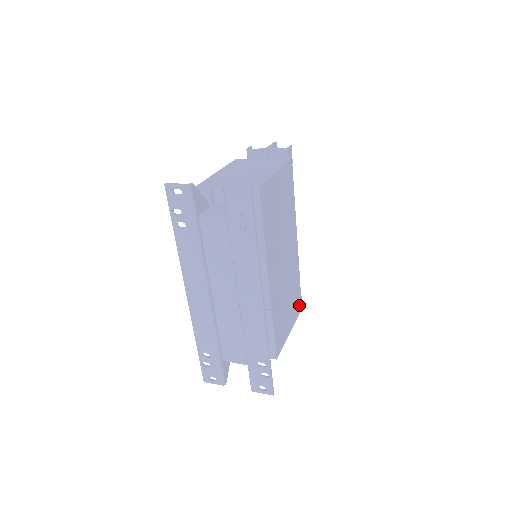
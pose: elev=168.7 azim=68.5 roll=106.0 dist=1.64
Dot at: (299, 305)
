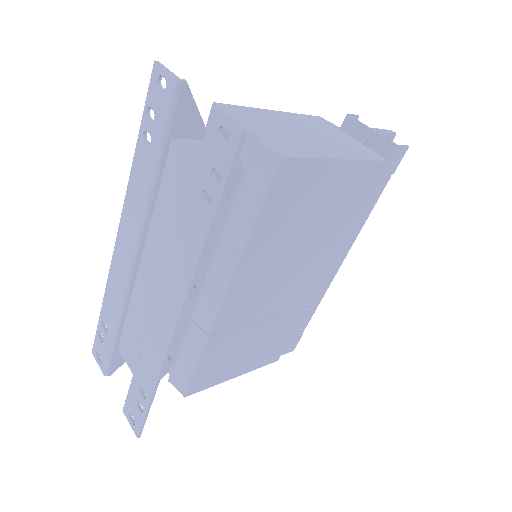
Dot at: (279, 353)
